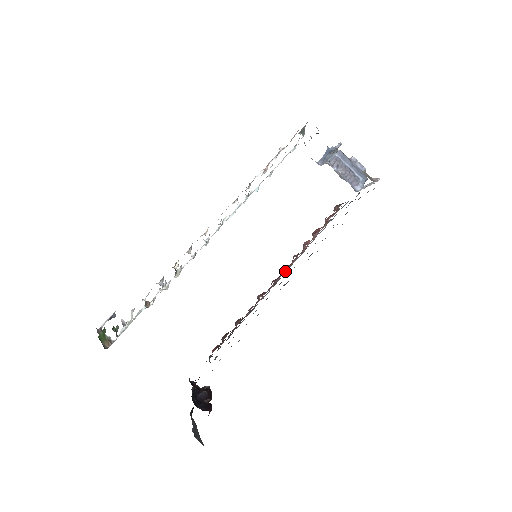
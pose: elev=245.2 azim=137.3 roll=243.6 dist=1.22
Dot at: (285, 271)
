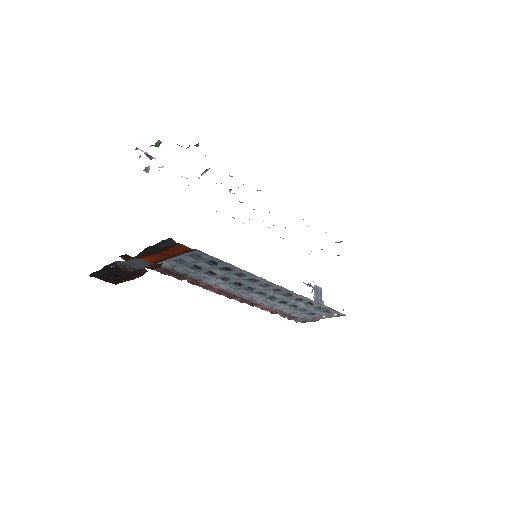
Dot at: (240, 297)
